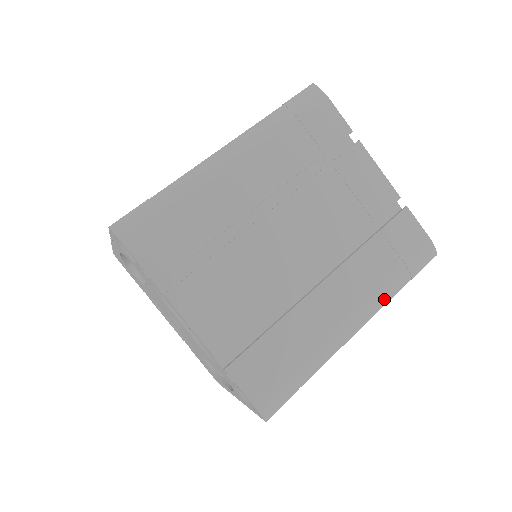
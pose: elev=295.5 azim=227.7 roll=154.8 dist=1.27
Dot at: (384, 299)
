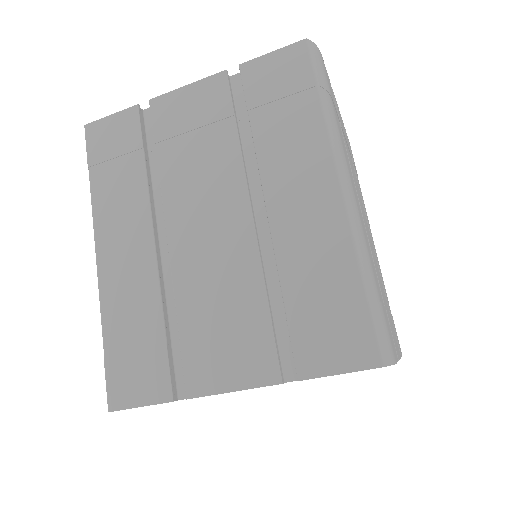
Dot at: occluded
